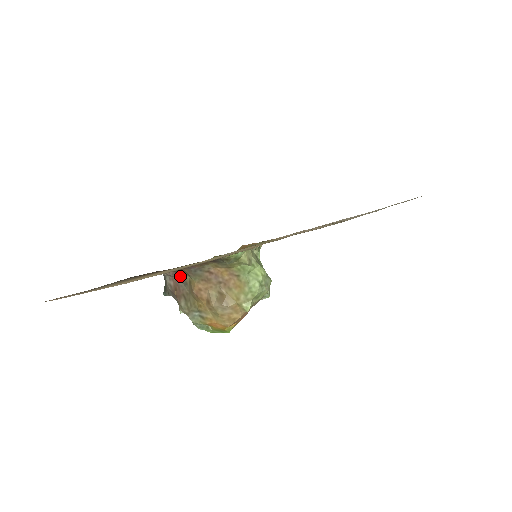
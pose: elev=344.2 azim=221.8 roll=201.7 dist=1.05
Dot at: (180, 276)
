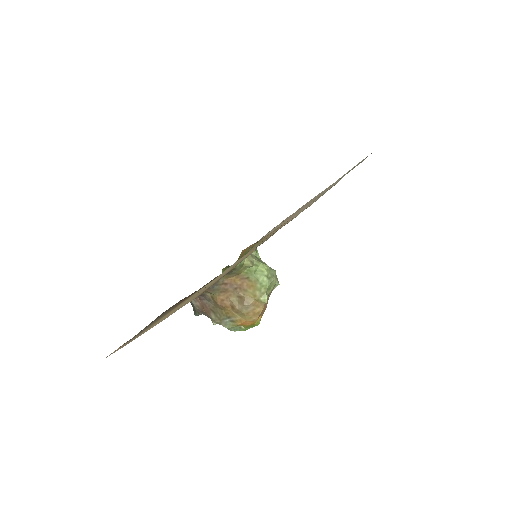
Dot at: (202, 296)
